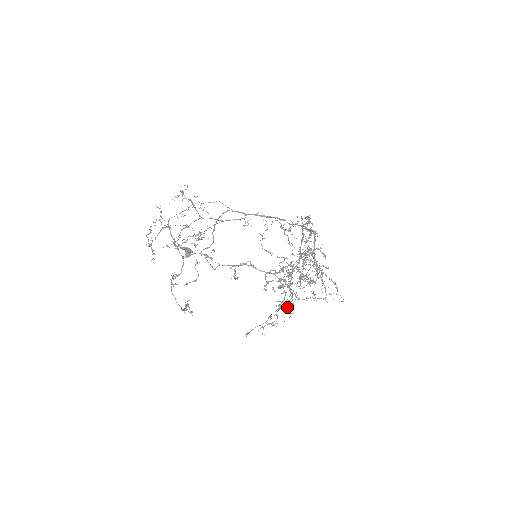
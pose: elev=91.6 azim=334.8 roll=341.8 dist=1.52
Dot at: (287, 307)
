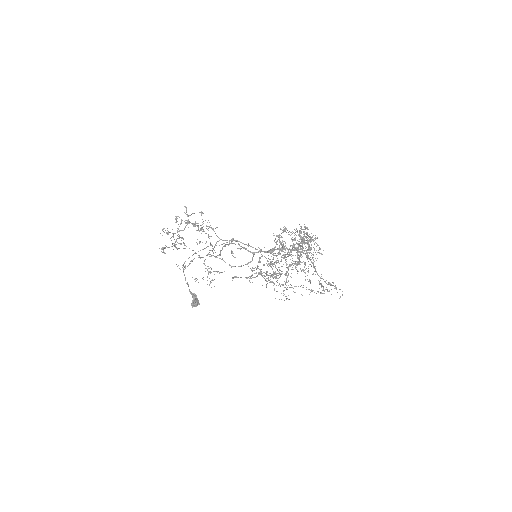
Dot at: occluded
